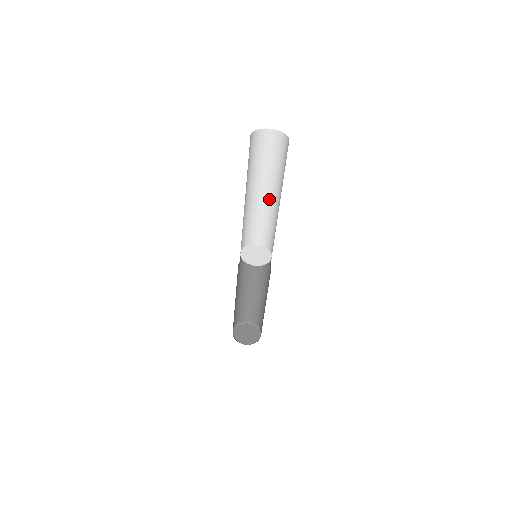
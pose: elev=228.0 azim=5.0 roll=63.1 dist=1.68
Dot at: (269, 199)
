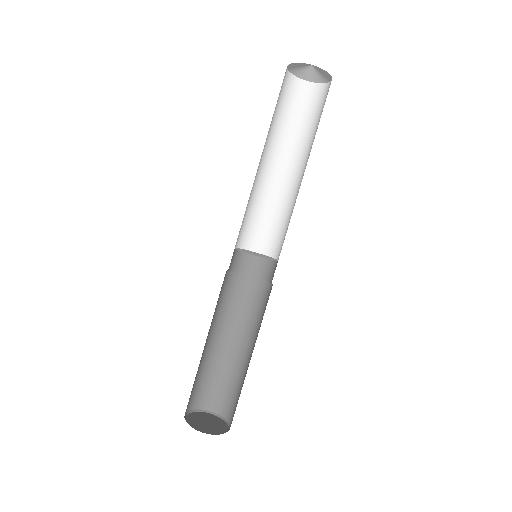
Dot at: (288, 178)
